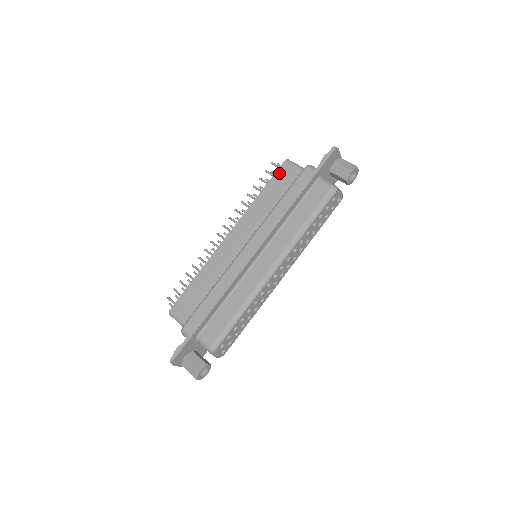
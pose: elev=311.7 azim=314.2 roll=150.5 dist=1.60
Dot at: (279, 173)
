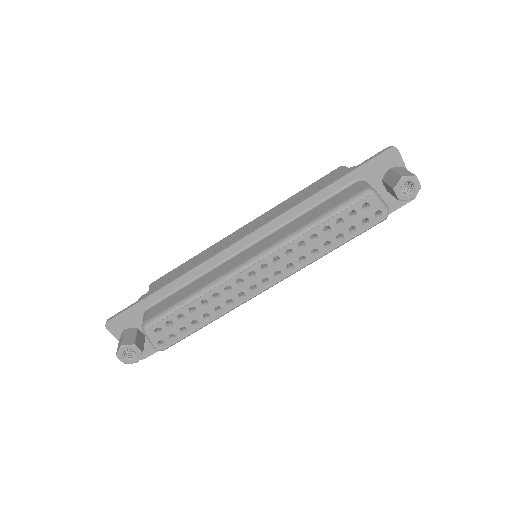
Dot at: (327, 176)
